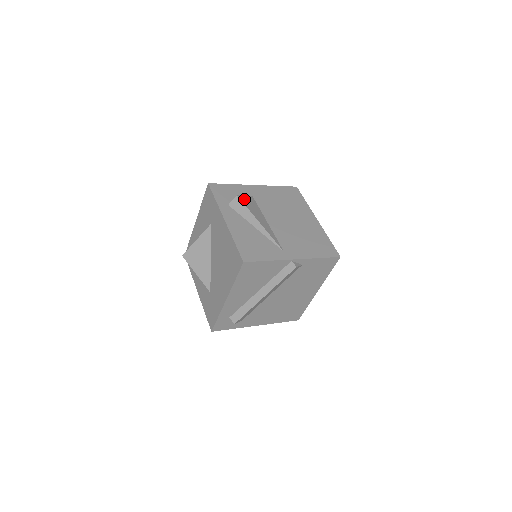
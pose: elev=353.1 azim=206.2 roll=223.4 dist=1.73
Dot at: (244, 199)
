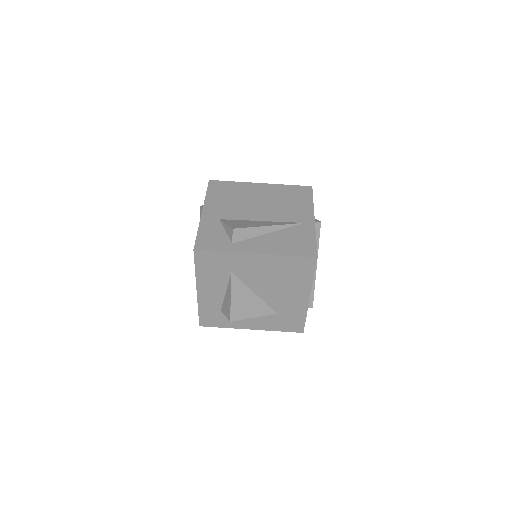
Dot at: (234, 226)
